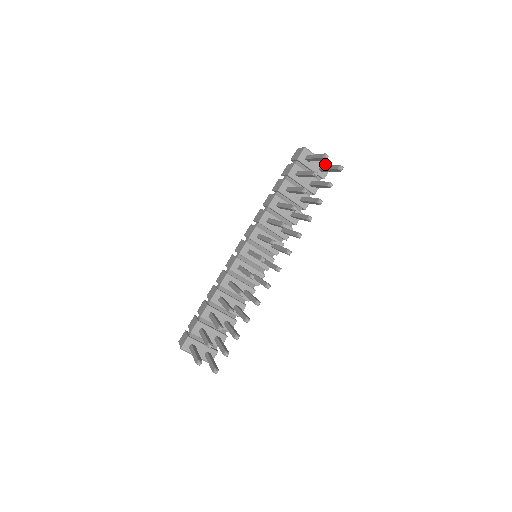
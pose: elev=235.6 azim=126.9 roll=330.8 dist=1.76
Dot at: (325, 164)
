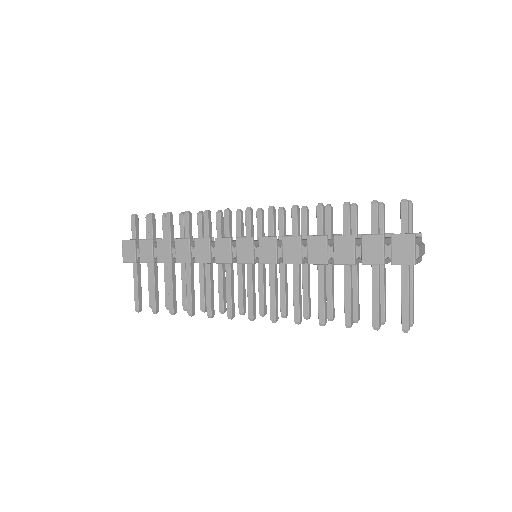
Dot at: occluded
